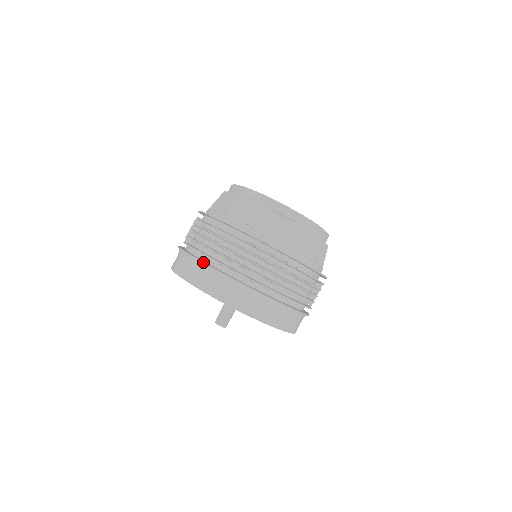
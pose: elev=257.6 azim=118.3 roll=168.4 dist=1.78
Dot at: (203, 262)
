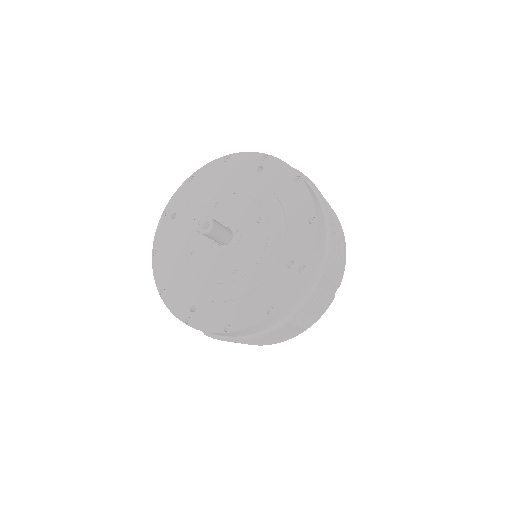
Dot at: occluded
